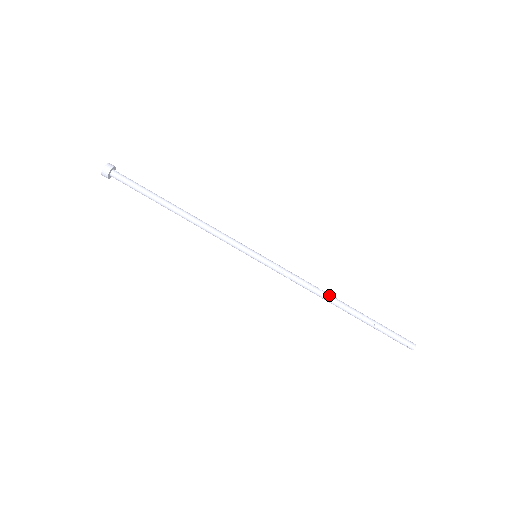
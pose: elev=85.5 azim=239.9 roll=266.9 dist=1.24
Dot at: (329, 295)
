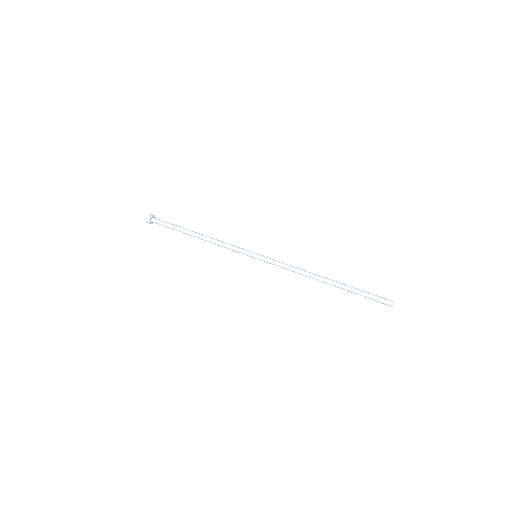
Dot at: (315, 275)
